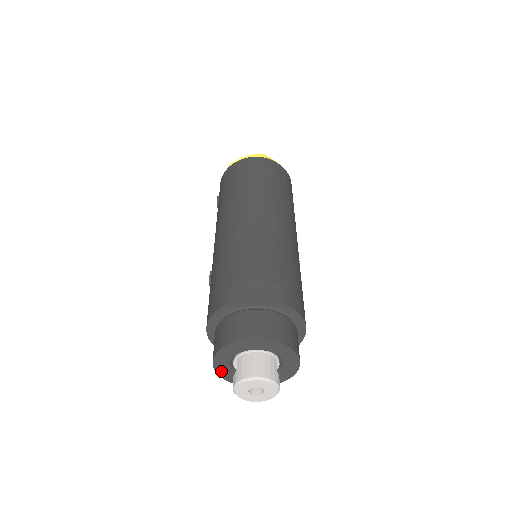
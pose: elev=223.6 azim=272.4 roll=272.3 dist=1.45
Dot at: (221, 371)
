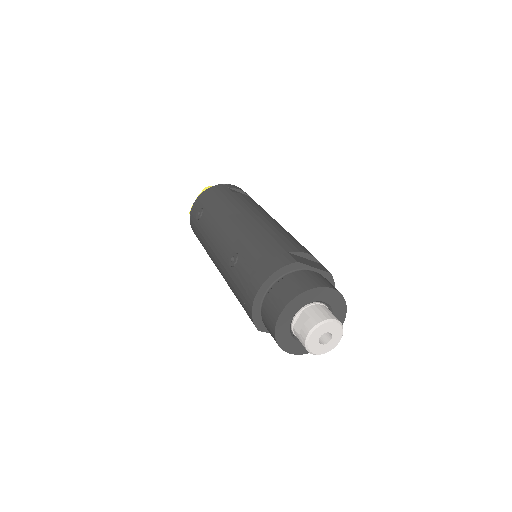
Dot at: (280, 326)
